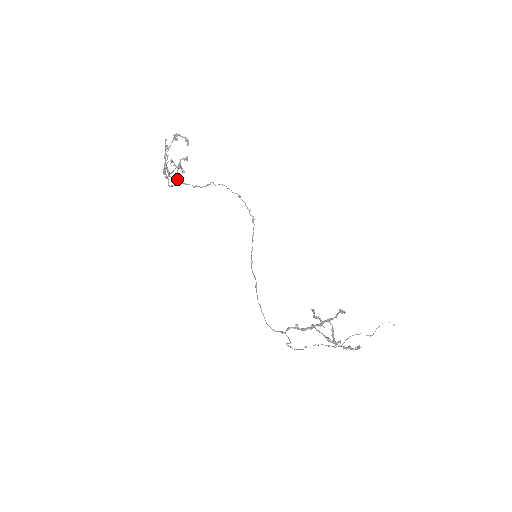
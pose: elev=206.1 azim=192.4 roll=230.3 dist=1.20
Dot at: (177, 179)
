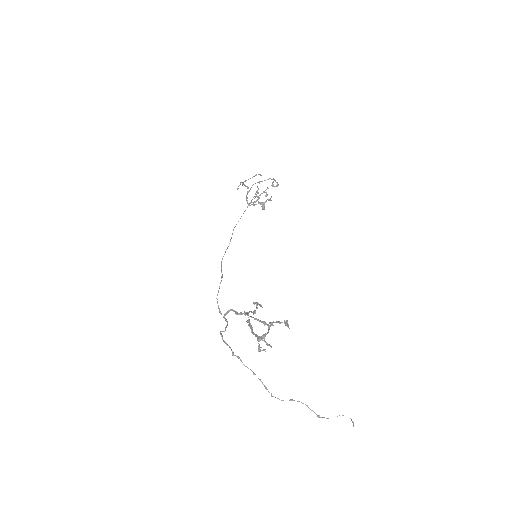
Dot at: (251, 202)
